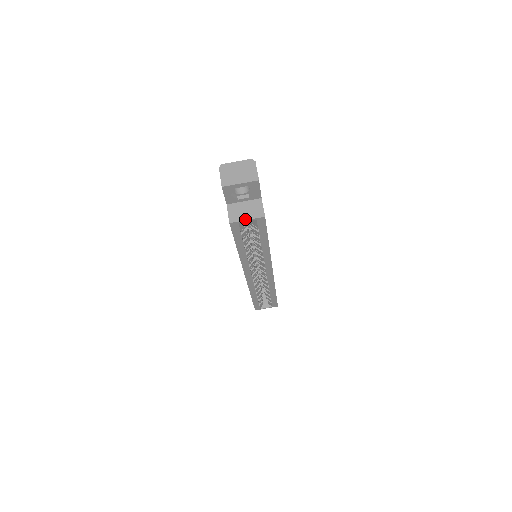
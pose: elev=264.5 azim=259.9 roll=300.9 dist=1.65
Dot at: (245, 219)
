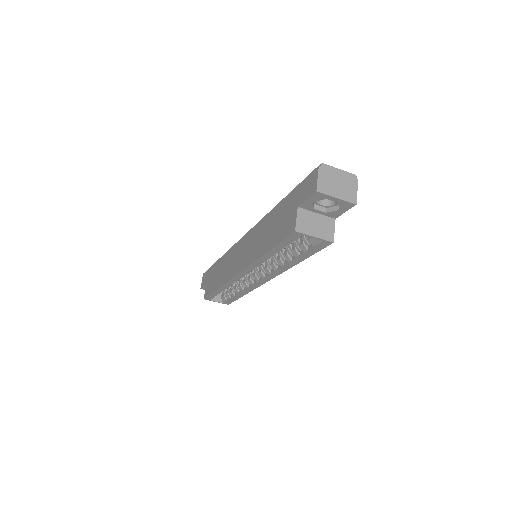
Dot at: (313, 235)
